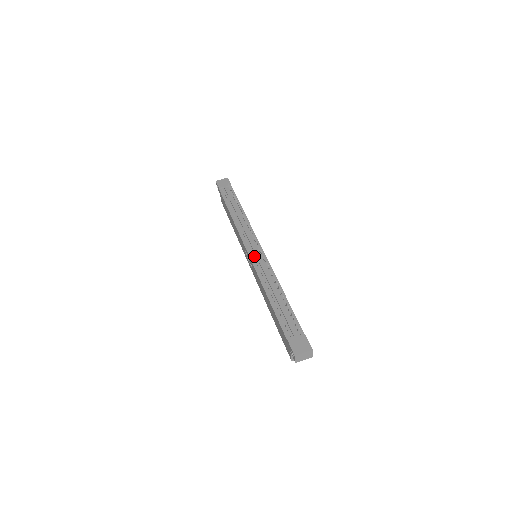
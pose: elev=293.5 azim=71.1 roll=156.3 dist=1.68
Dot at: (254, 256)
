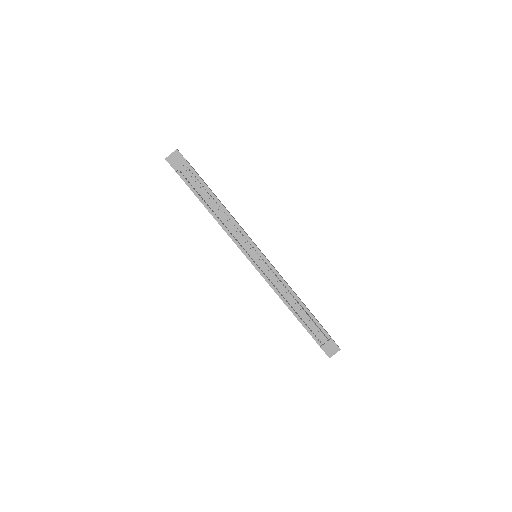
Dot at: (260, 267)
